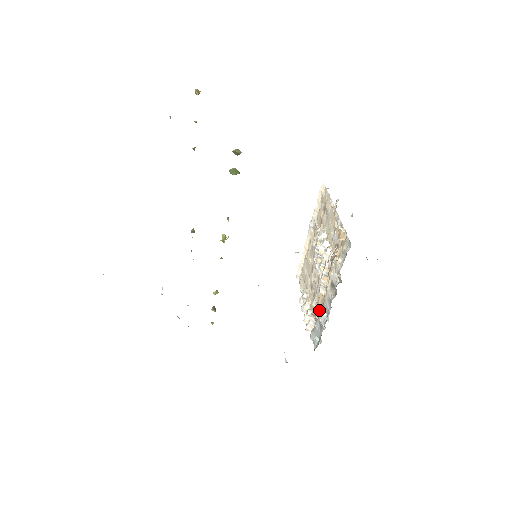
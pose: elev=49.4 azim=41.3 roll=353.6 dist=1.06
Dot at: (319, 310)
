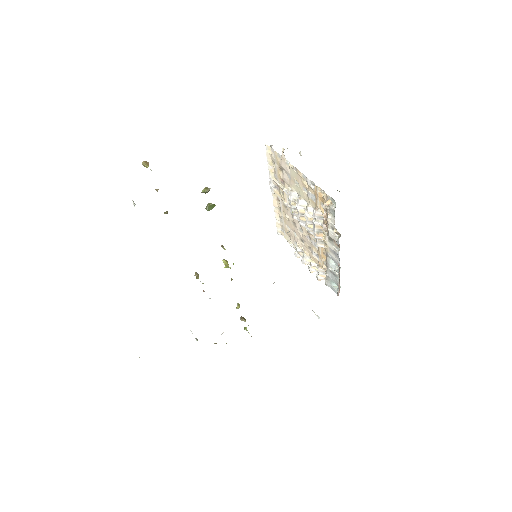
Dot at: (325, 261)
